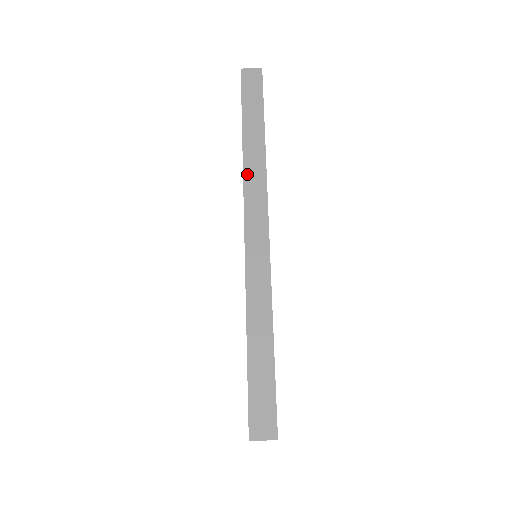
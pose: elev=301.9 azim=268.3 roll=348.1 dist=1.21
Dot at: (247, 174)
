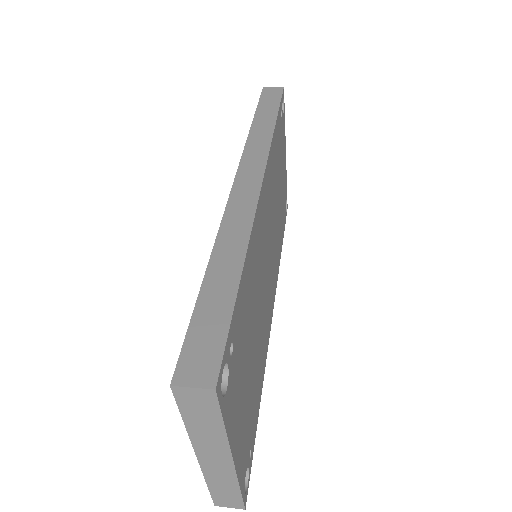
Dot at: (249, 145)
